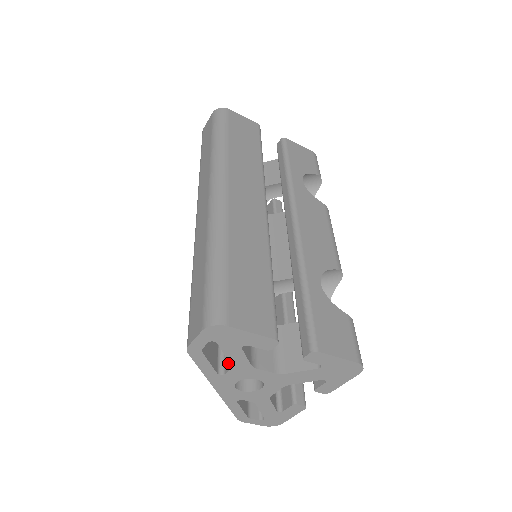
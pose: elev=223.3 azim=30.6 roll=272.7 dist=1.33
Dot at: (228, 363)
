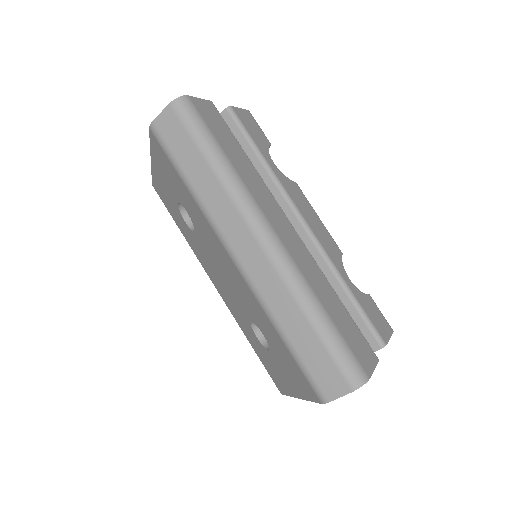
Dot at: occluded
